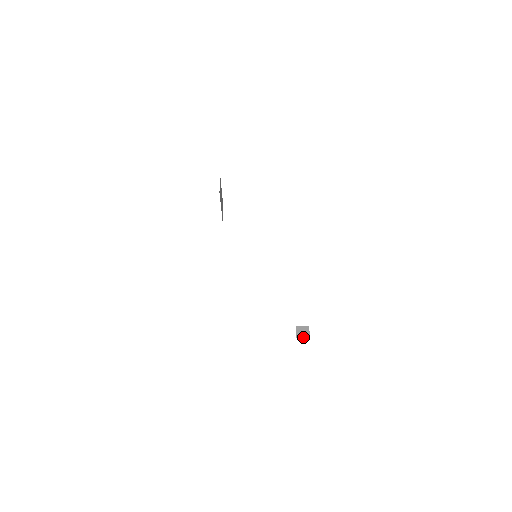
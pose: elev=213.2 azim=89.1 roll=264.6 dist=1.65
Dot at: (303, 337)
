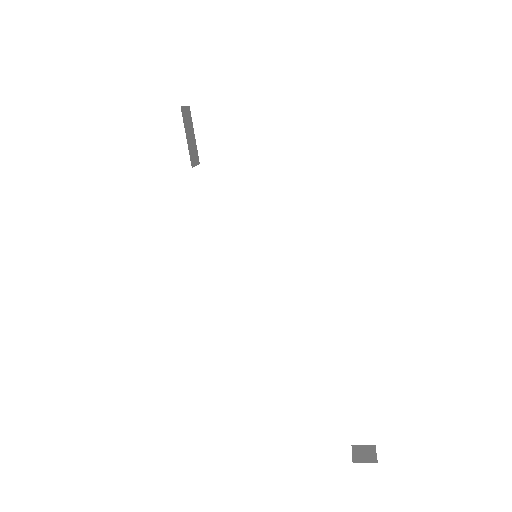
Dot at: (365, 461)
